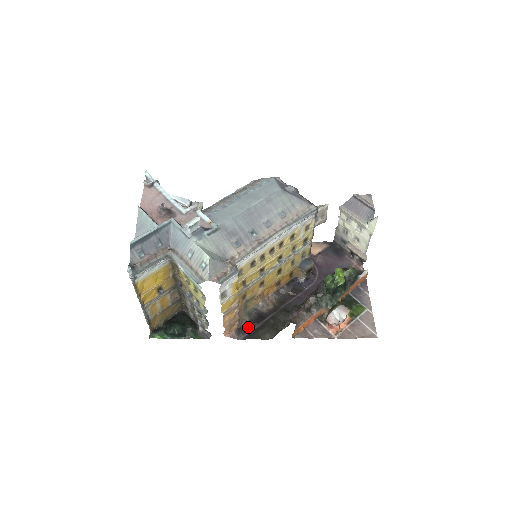
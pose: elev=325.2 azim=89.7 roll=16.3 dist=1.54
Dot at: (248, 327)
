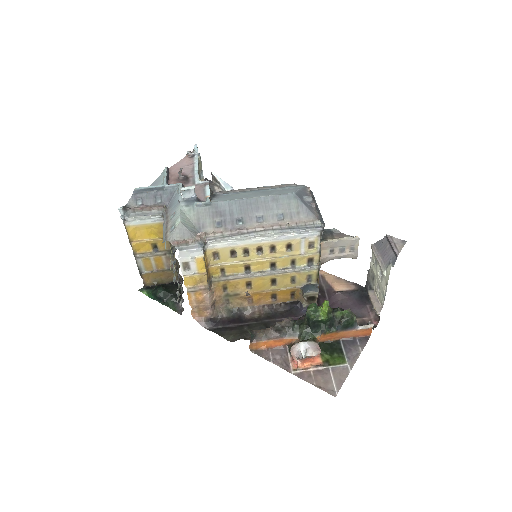
Dot at: (220, 322)
